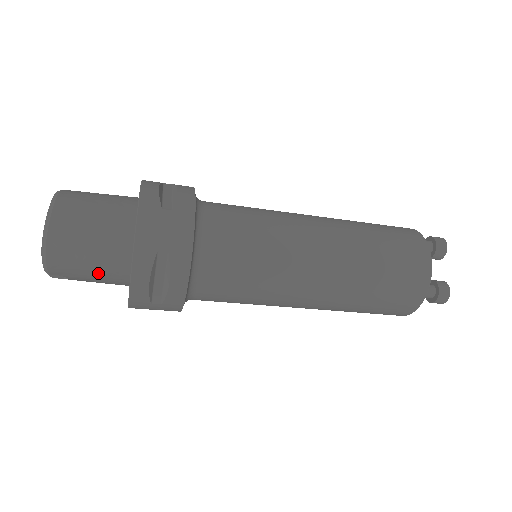
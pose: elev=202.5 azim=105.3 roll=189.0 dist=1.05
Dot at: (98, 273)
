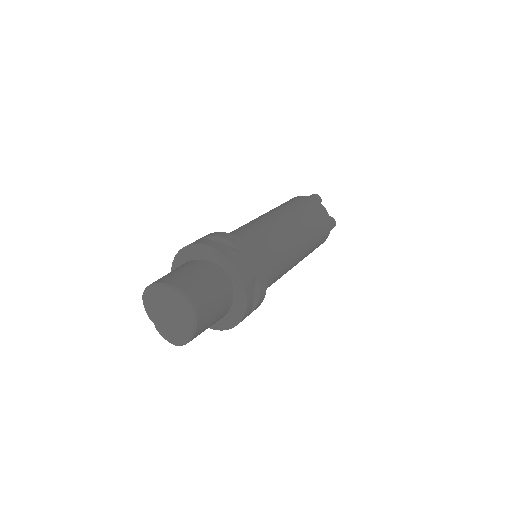
Dot at: occluded
